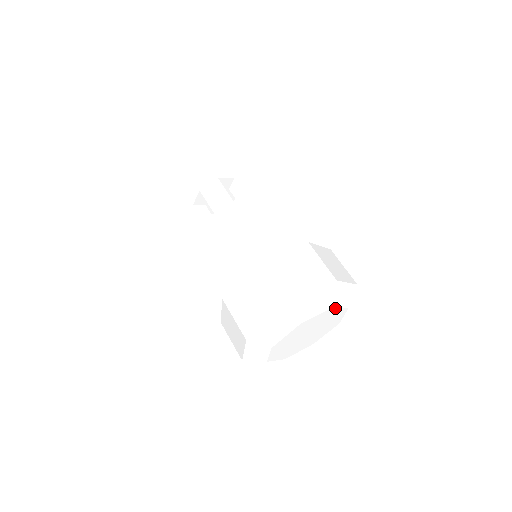
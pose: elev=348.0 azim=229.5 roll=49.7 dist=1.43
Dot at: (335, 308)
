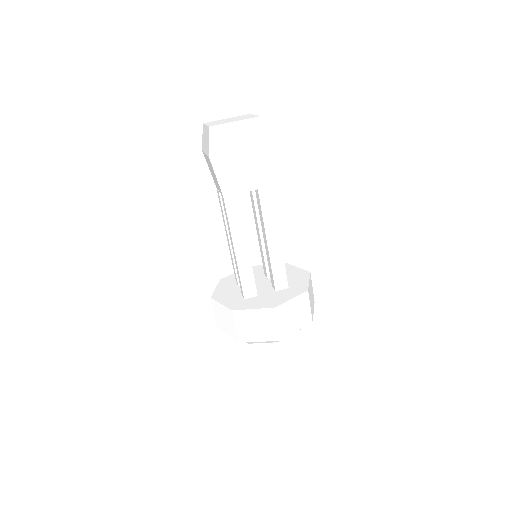
Dot at: occluded
